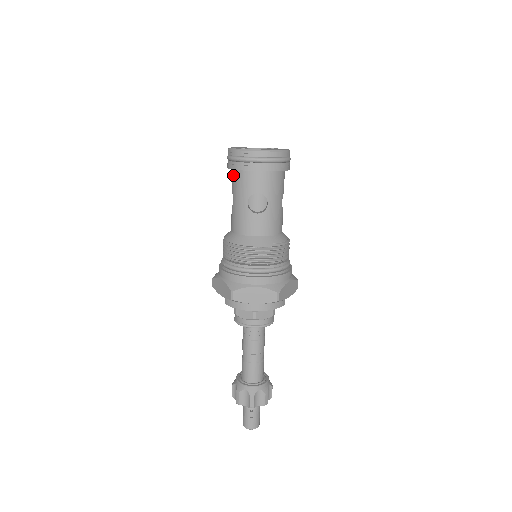
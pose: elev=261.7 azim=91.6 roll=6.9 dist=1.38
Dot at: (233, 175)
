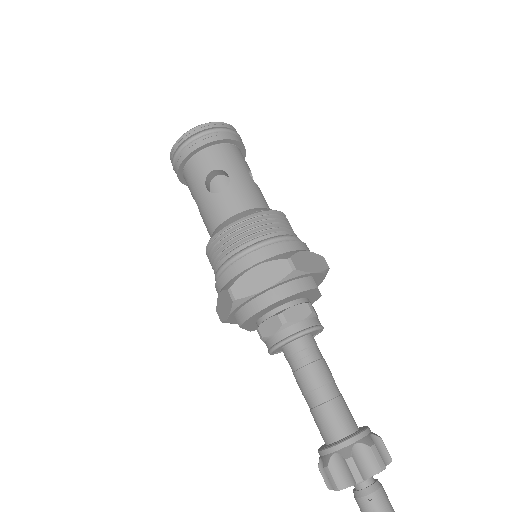
Dot at: (185, 179)
